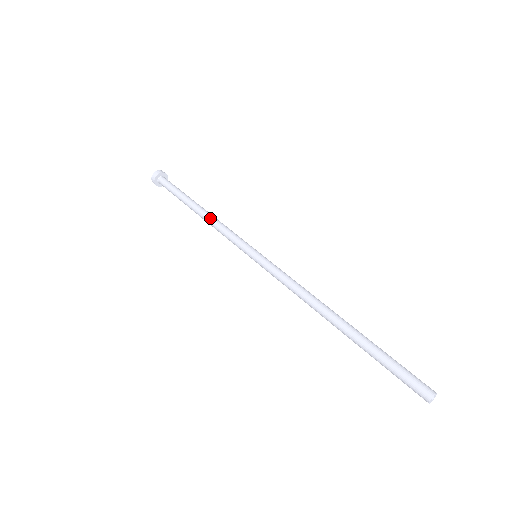
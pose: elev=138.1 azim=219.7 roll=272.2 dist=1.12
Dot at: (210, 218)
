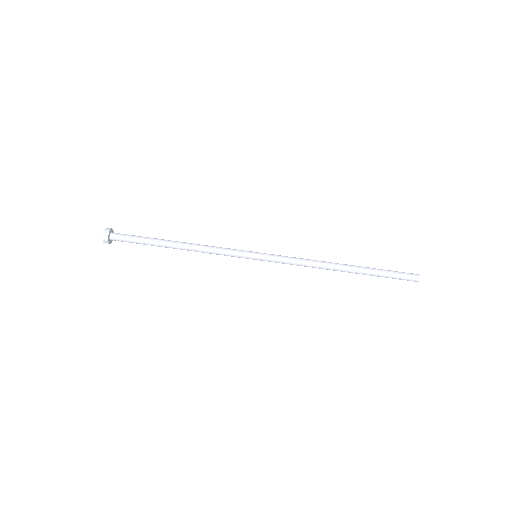
Dot at: (196, 245)
